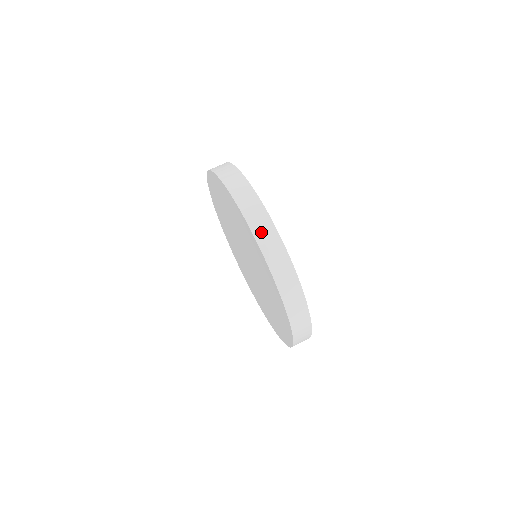
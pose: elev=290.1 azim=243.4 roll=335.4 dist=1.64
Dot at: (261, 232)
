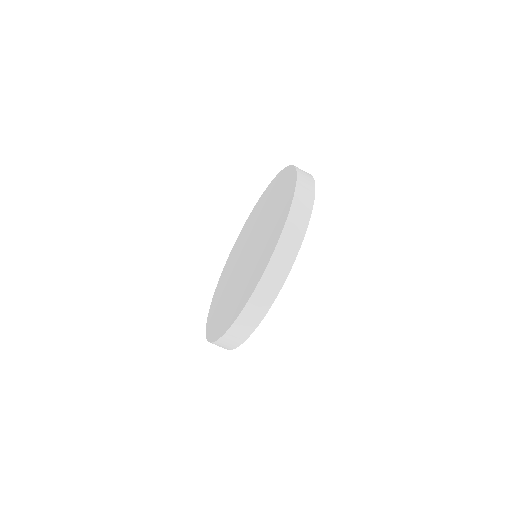
Dot at: (233, 335)
